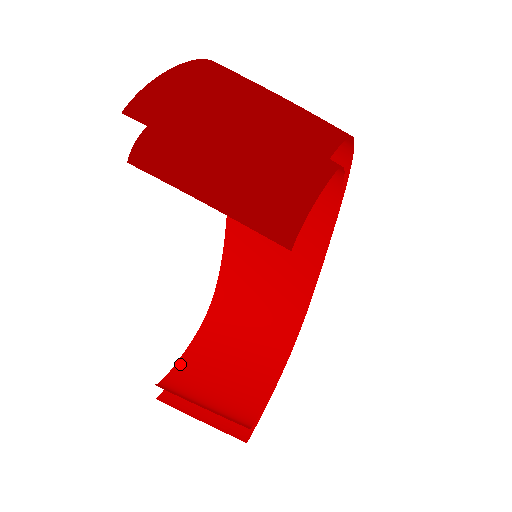
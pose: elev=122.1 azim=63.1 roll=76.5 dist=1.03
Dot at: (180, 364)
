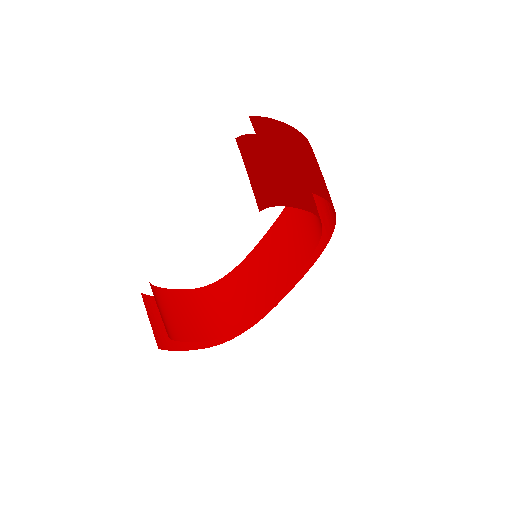
Dot at: (169, 291)
